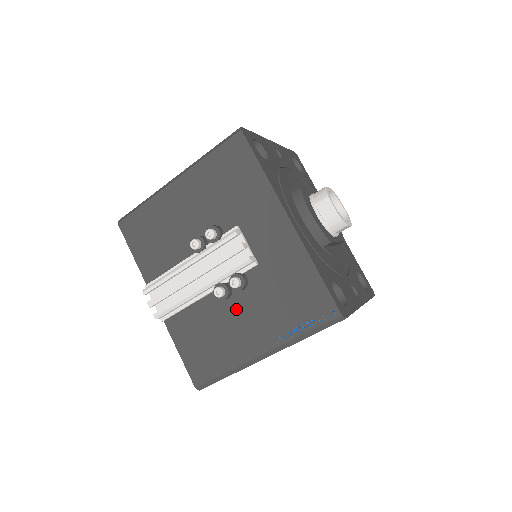
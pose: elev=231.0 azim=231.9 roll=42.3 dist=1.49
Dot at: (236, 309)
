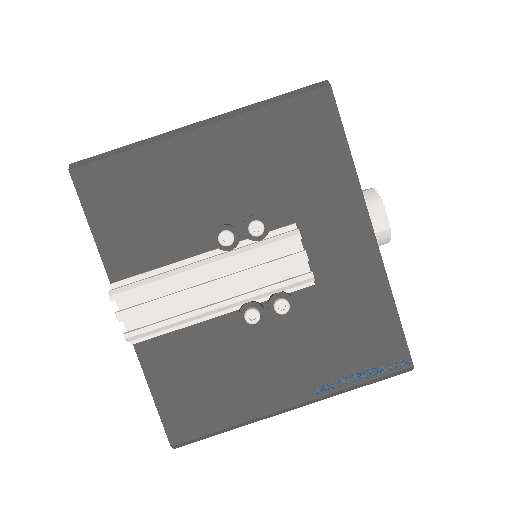
Dot at: (265, 340)
